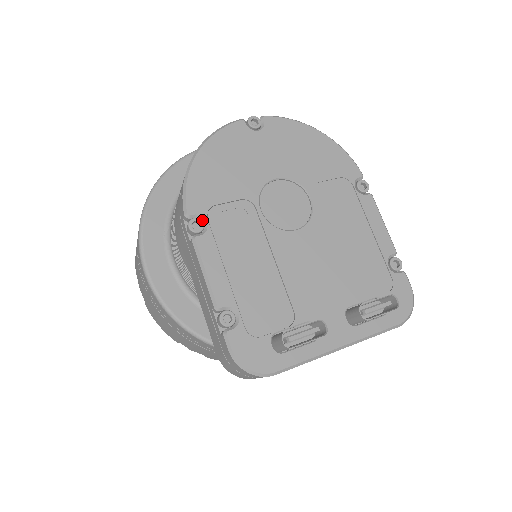
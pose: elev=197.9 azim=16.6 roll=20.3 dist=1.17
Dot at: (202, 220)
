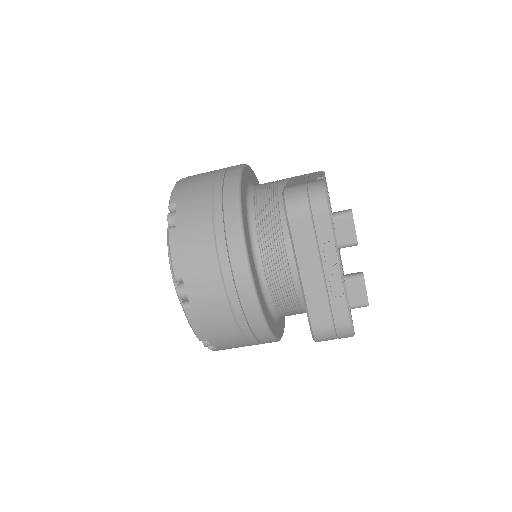
Dot at: occluded
